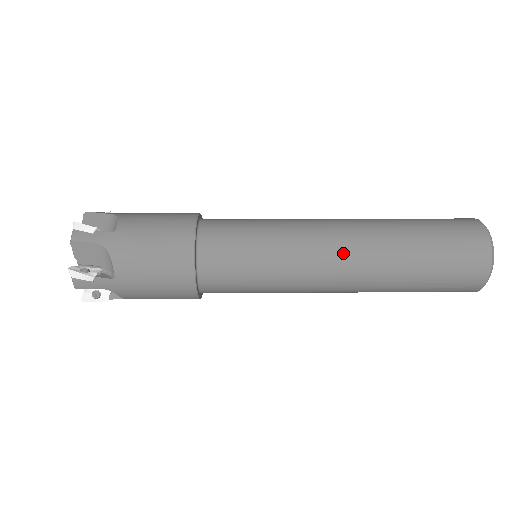
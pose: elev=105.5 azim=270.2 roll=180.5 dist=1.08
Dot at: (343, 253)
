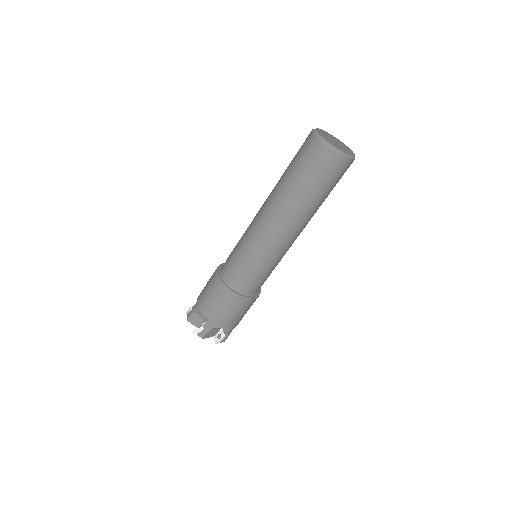
Dot at: (285, 231)
